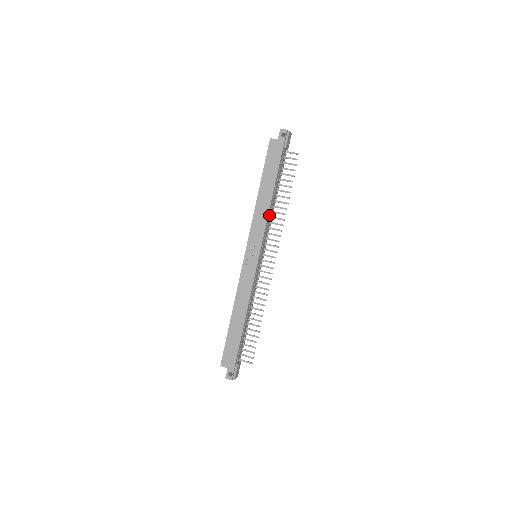
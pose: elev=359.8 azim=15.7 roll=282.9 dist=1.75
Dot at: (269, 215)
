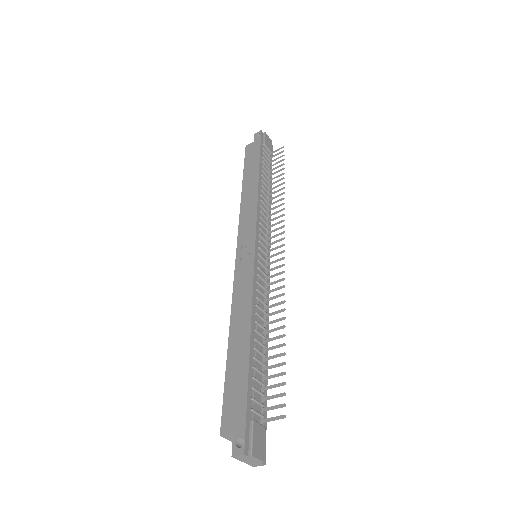
Dot at: (261, 204)
